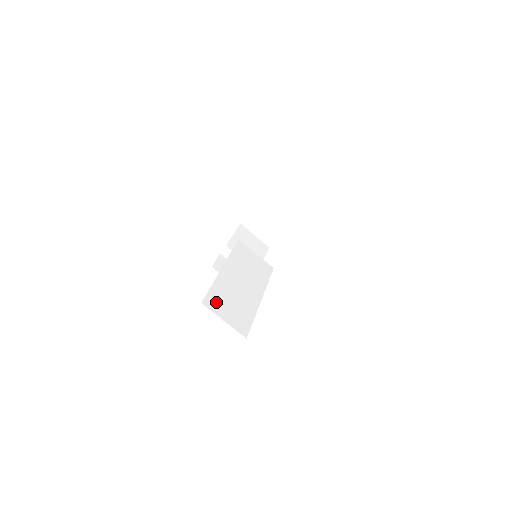
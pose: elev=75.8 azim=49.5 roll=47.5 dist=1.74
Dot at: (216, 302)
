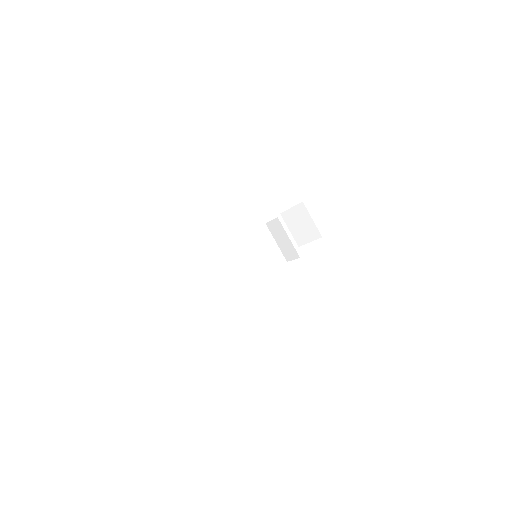
Dot at: (181, 287)
